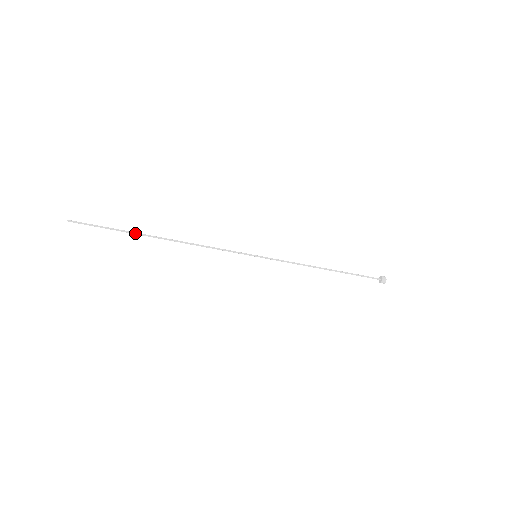
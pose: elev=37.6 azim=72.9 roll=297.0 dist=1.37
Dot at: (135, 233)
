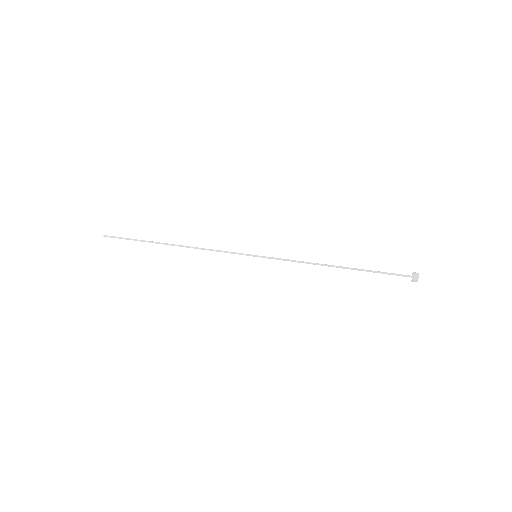
Dot at: (149, 242)
